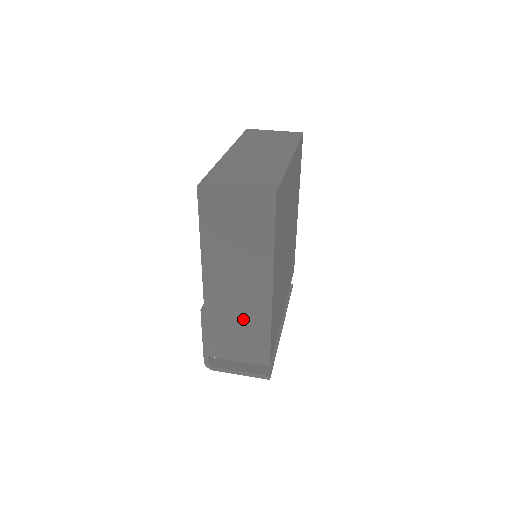
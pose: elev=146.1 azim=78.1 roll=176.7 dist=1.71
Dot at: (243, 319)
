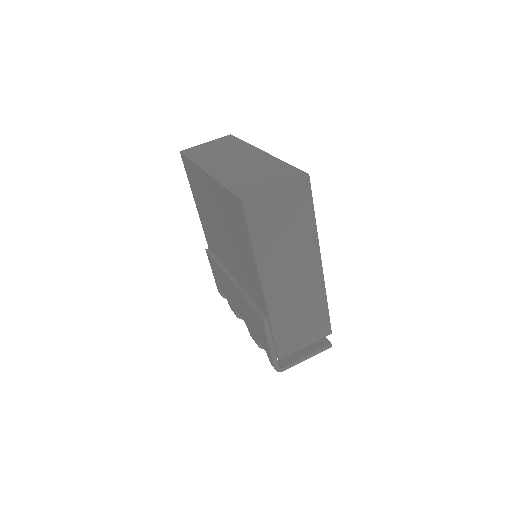
Dot at: (303, 304)
